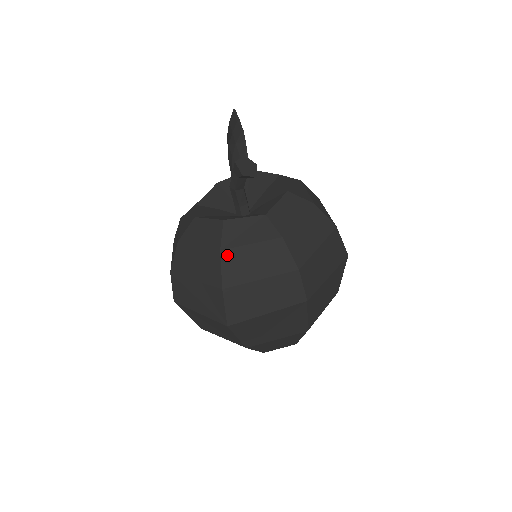
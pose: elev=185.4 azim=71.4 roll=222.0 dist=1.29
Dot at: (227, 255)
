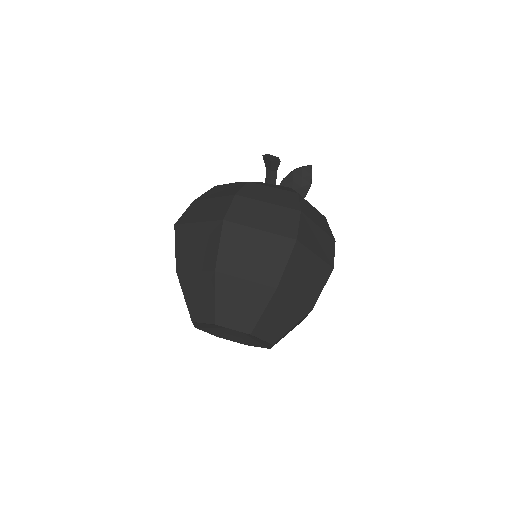
Dot at: (215, 188)
